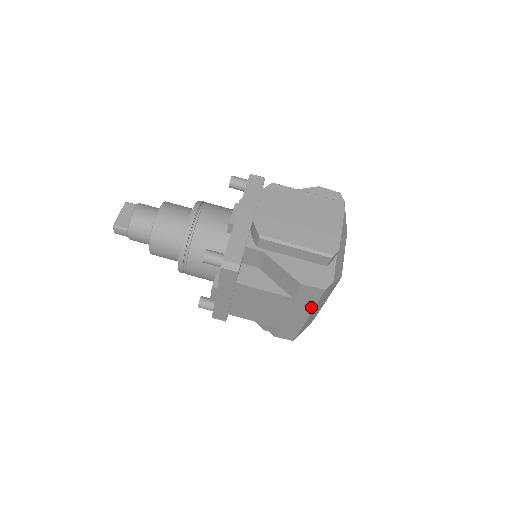
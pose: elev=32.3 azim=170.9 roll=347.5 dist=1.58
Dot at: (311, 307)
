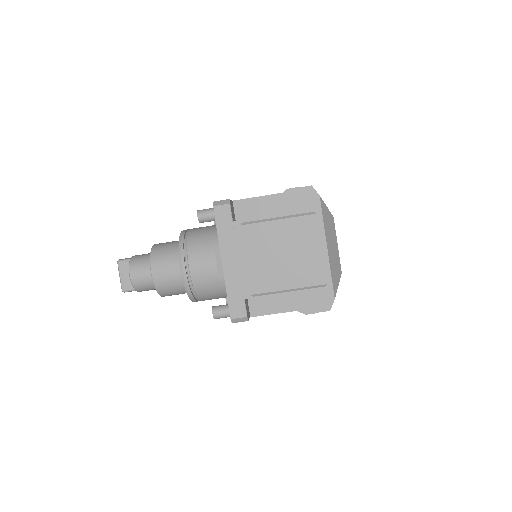
Dot at: occluded
